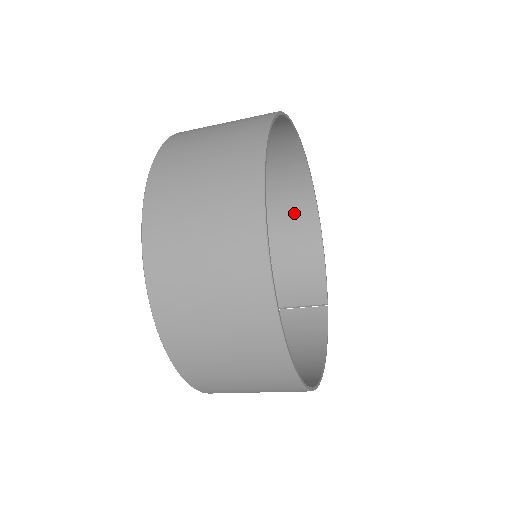
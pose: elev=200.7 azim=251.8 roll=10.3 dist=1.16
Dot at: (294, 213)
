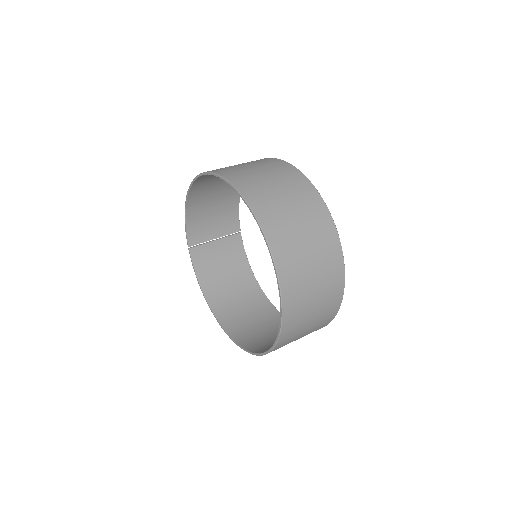
Dot at: occluded
